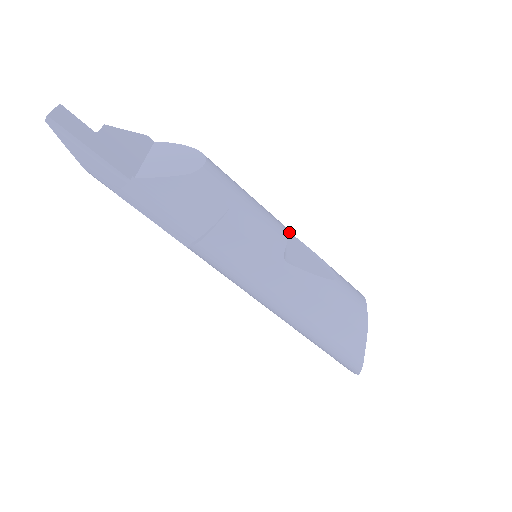
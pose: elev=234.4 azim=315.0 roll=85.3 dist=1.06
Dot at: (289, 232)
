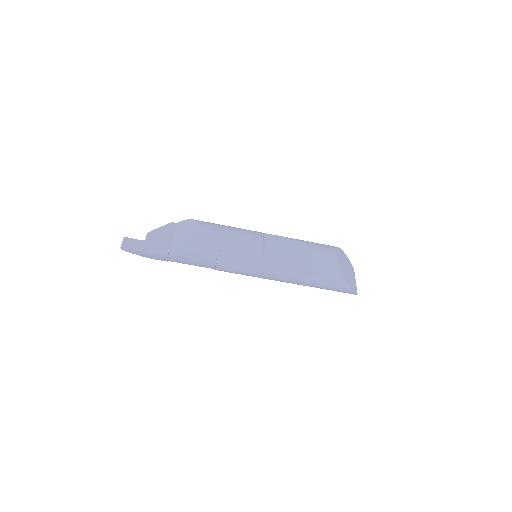
Dot at: (269, 234)
